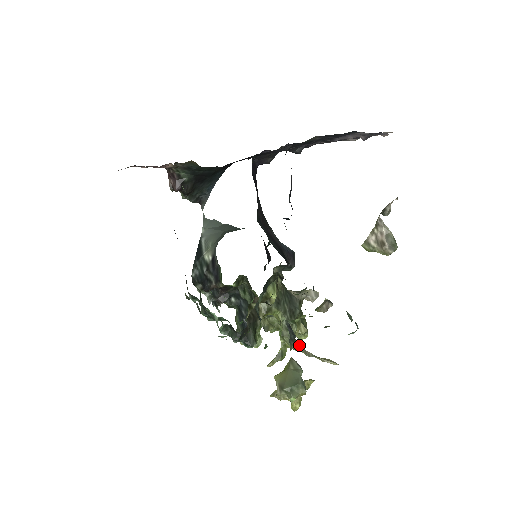
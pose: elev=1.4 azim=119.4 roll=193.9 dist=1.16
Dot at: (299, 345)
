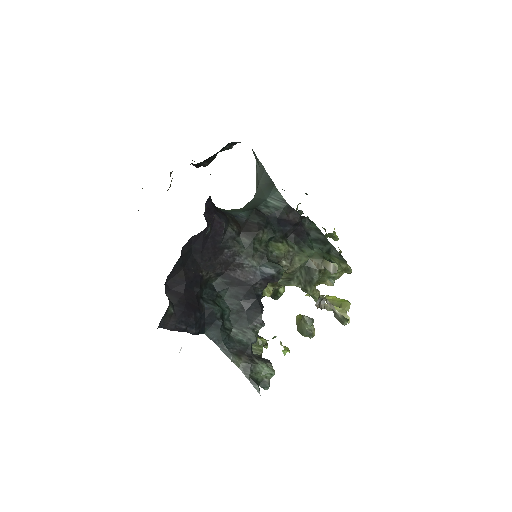
Dot at: occluded
